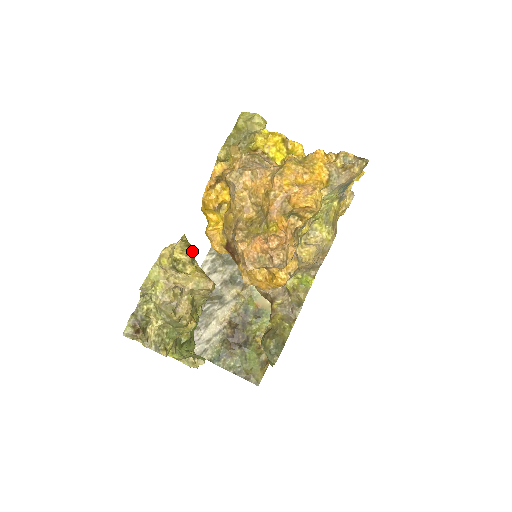
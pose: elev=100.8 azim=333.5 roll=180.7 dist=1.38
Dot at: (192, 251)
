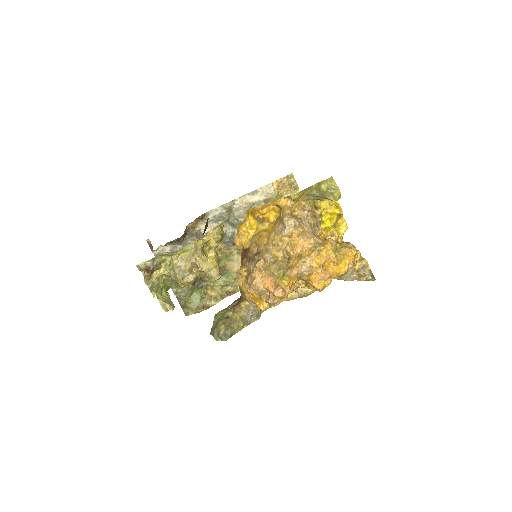
Dot at: occluded
